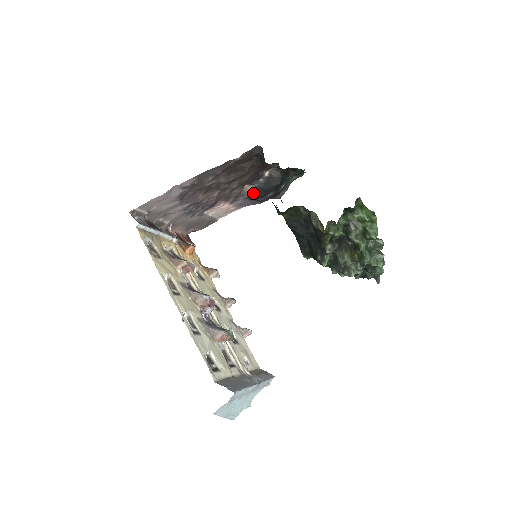
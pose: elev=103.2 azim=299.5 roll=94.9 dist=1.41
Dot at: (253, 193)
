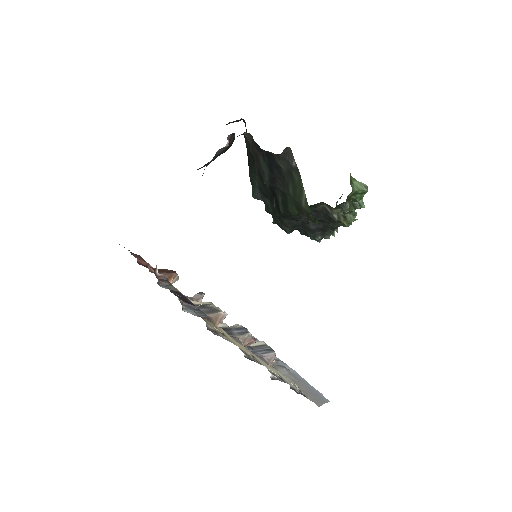
Dot at: (202, 167)
